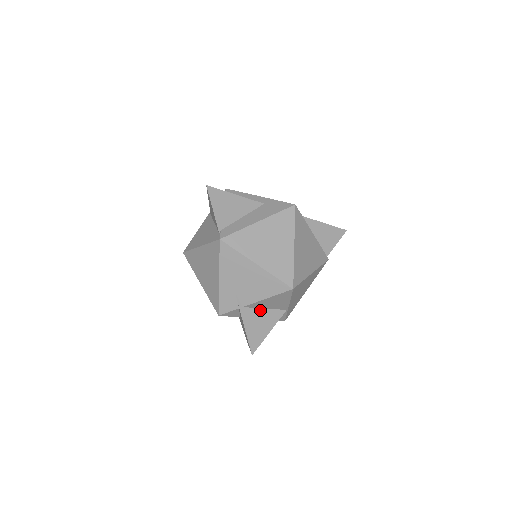
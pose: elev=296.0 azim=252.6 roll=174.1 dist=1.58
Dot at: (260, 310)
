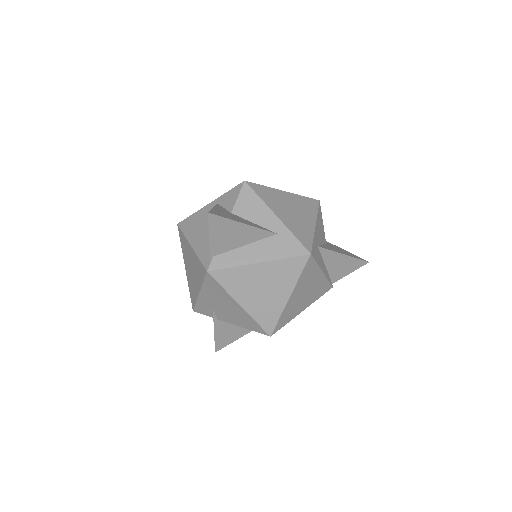
Dot at: occluded
